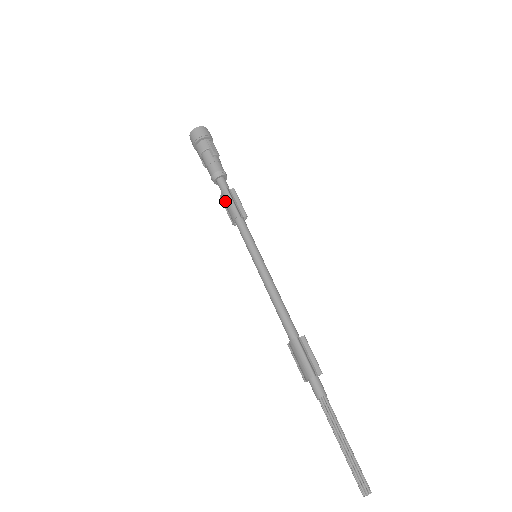
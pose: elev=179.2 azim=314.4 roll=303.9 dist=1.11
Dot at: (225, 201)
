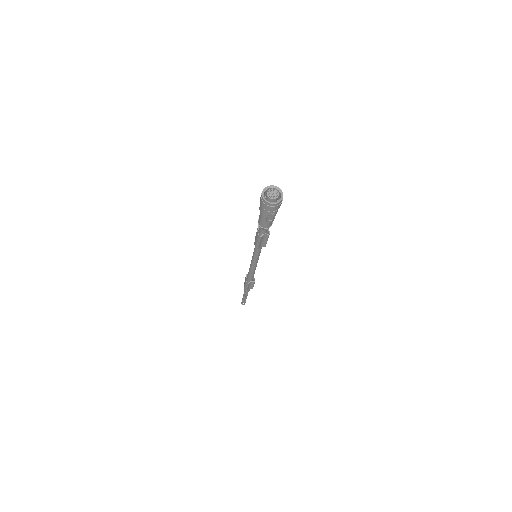
Dot at: (256, 236)
